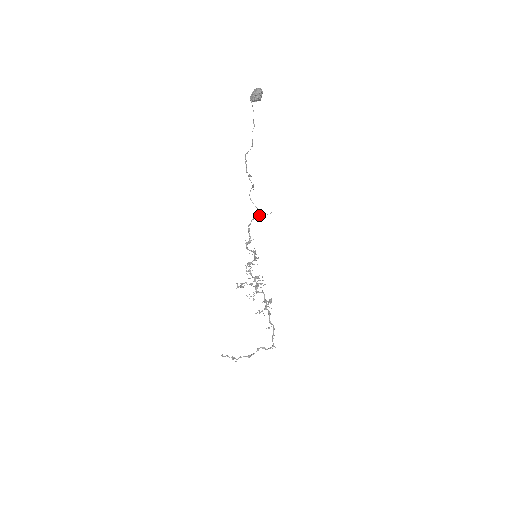
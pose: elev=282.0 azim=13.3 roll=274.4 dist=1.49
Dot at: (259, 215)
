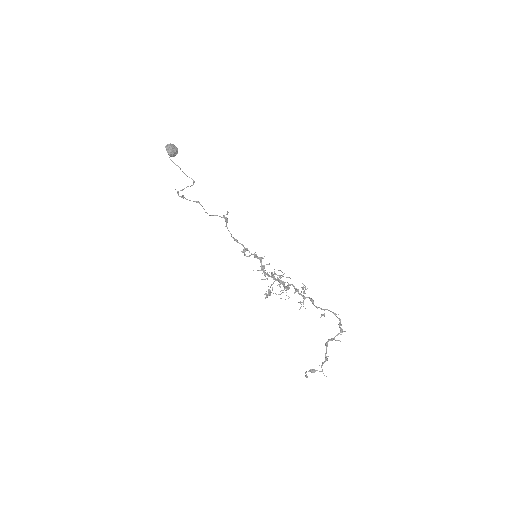
Dot at: (225, 221)
